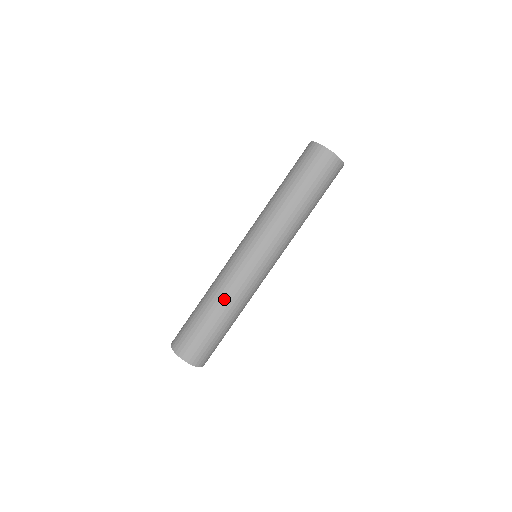
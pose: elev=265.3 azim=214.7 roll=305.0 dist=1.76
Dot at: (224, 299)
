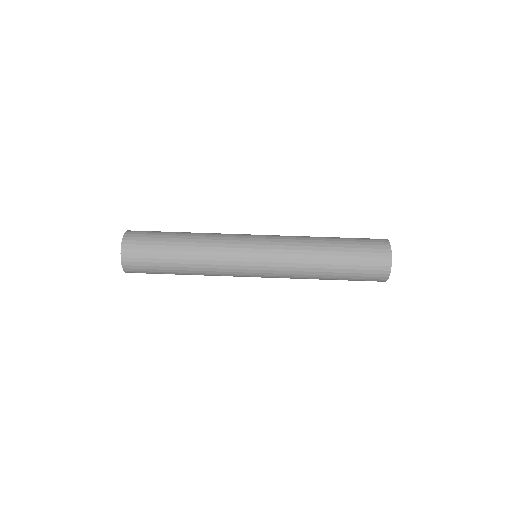
Dot at: (200, 253)
